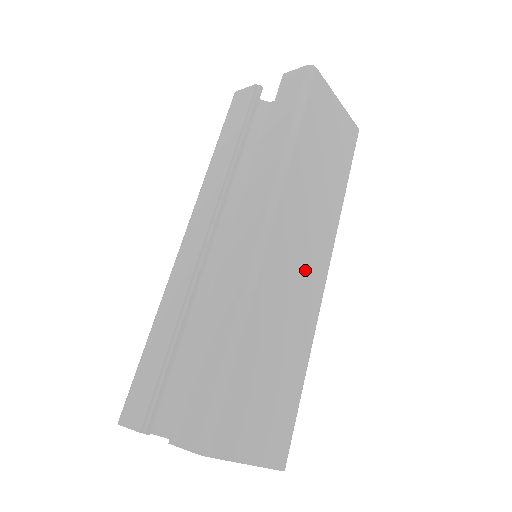
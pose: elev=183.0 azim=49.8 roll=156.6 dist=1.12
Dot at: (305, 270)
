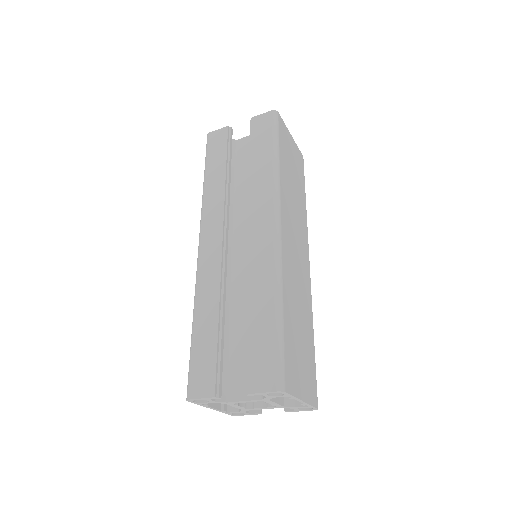
Dot at: (300, 259)
